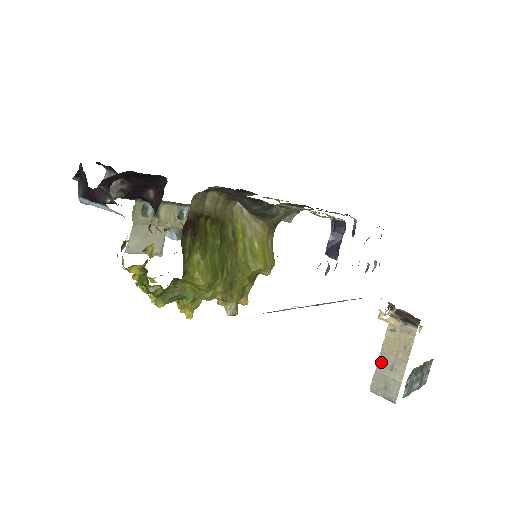
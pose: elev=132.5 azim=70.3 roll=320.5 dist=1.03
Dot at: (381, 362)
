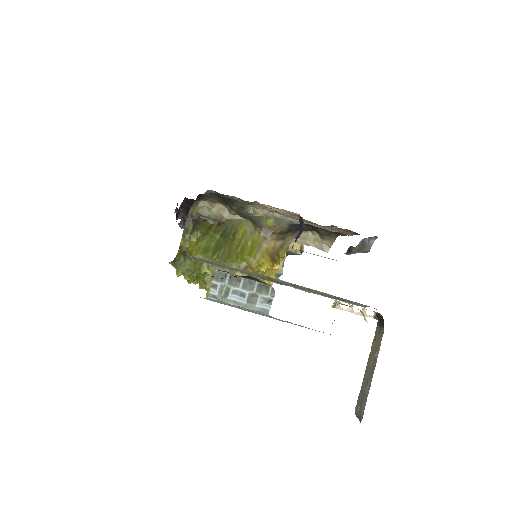
Dot at: (364, 377)
